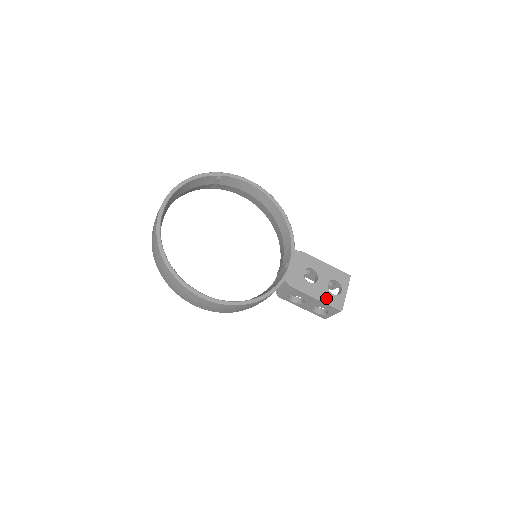
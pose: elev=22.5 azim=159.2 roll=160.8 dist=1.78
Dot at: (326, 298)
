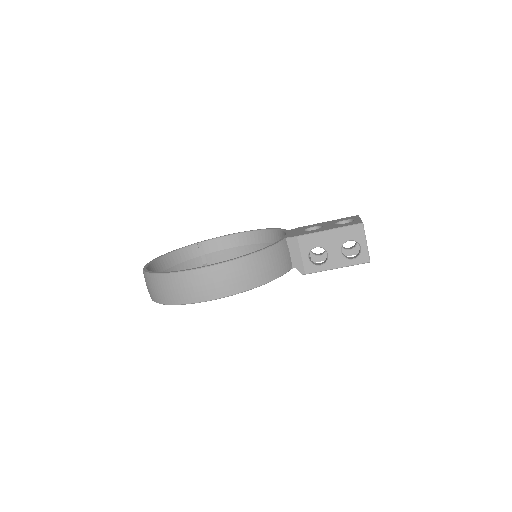
Dot at: (338, 226)
